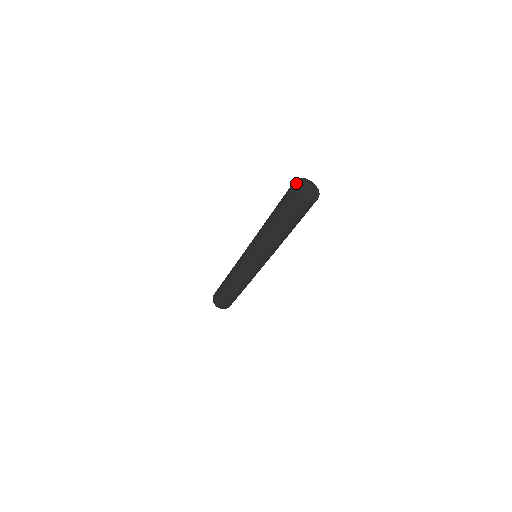
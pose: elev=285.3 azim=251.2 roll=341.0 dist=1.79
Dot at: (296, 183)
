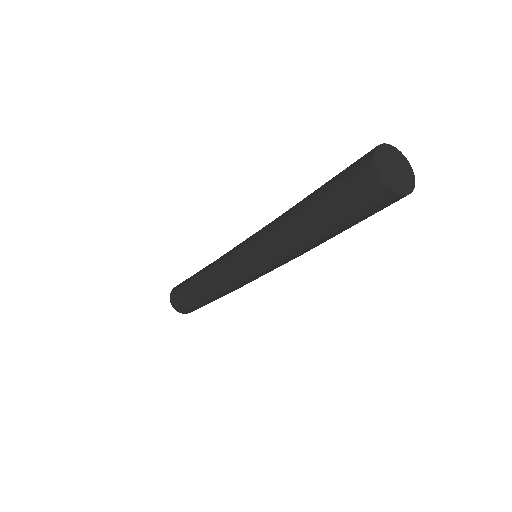
Dot at: (378, 162)
